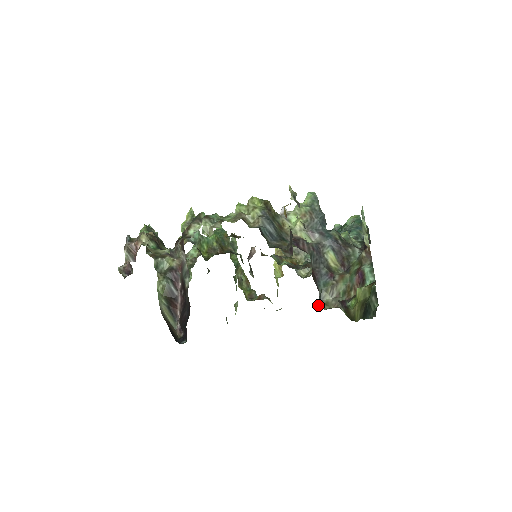
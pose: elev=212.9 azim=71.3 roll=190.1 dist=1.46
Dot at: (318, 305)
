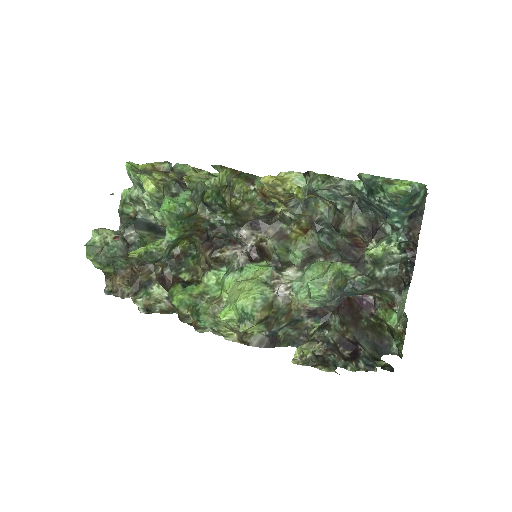
Dot at: occluded
